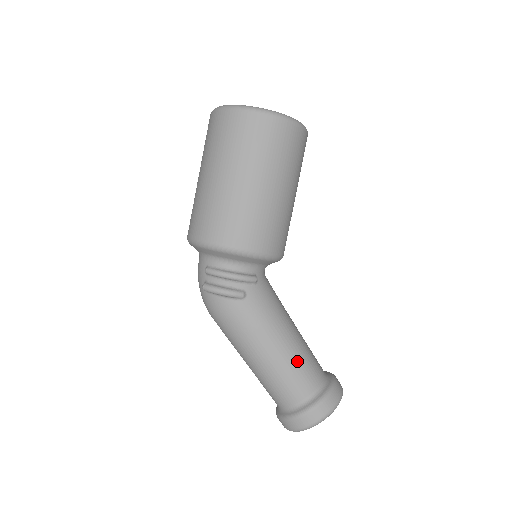
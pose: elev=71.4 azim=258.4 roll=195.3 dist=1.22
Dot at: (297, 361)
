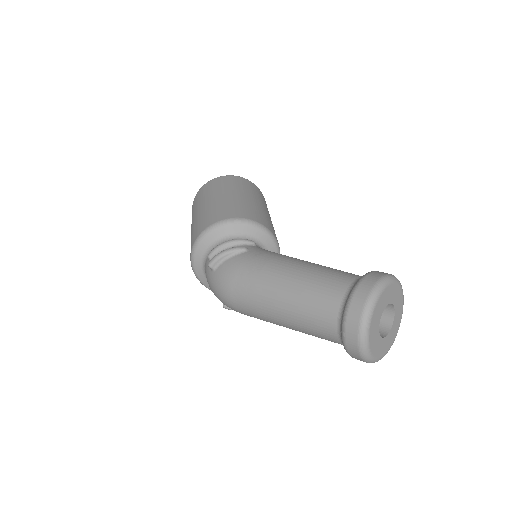
Dot at: (324, 267)
